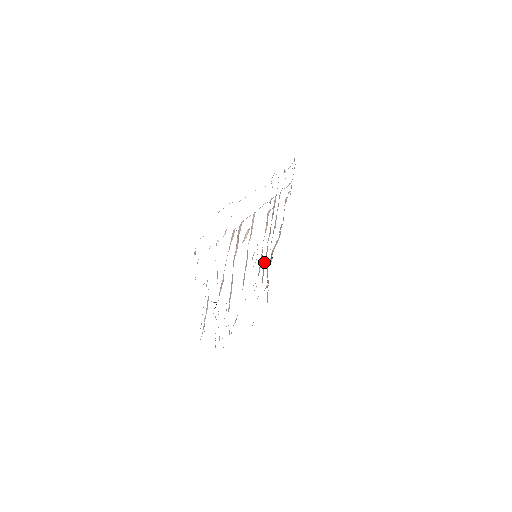
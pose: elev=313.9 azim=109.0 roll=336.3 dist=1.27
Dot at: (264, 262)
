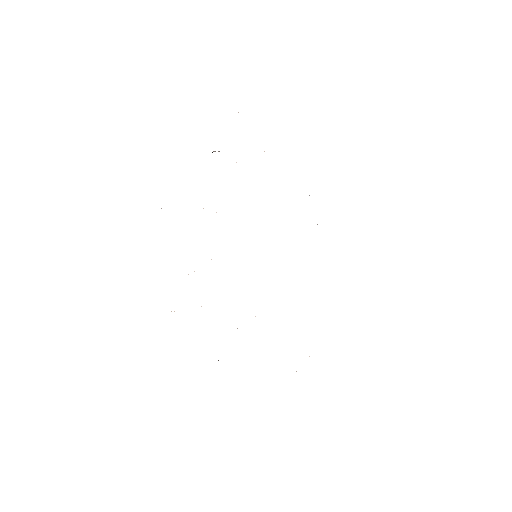
Dot at: occluded
